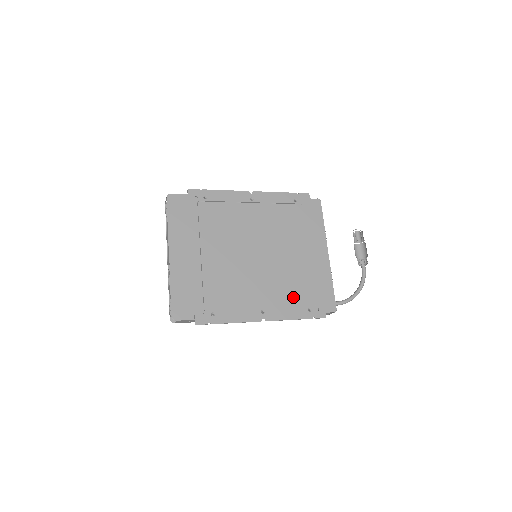
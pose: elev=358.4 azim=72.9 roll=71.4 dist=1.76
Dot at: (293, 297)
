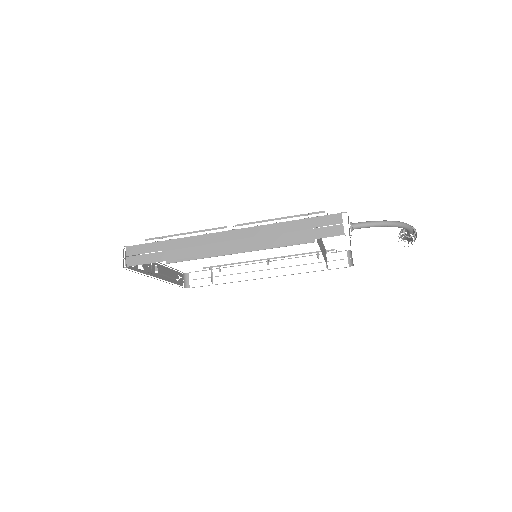
Dot at: occluded
